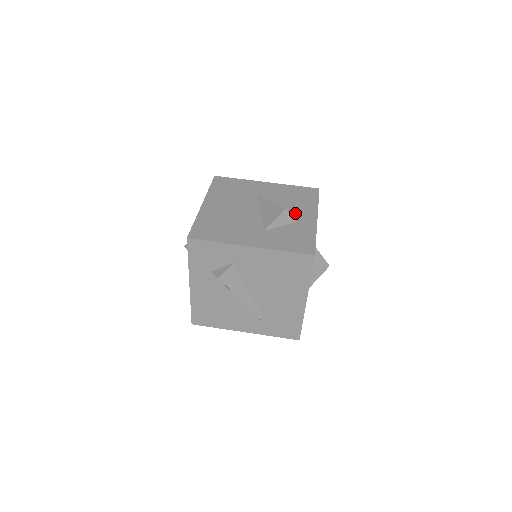
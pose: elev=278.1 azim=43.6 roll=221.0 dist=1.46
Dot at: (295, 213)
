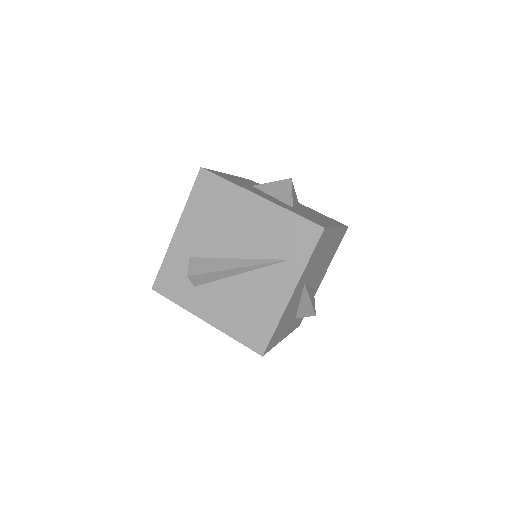
Dot at: occluded
